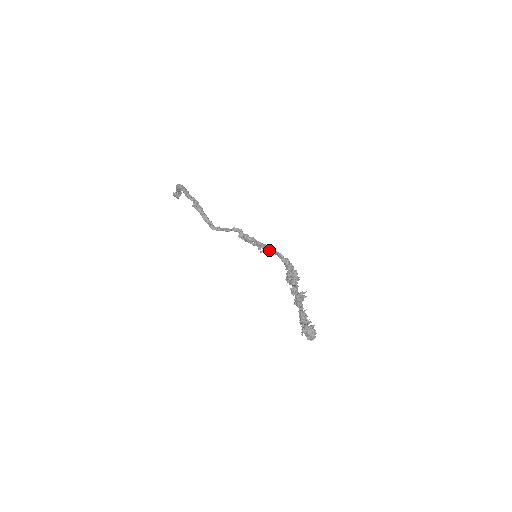
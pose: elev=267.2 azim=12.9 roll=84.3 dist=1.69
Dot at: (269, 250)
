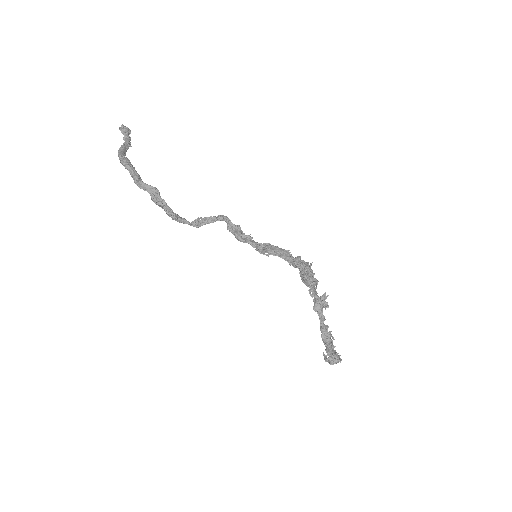
Dot at: (272, 254)
